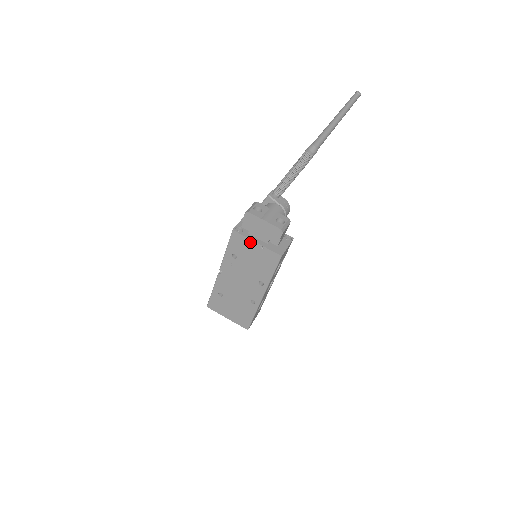
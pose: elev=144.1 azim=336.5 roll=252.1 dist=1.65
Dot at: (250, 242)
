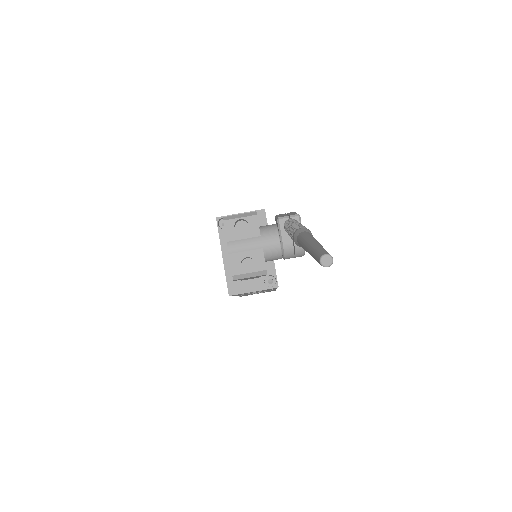
Dot at: (221, 247)
